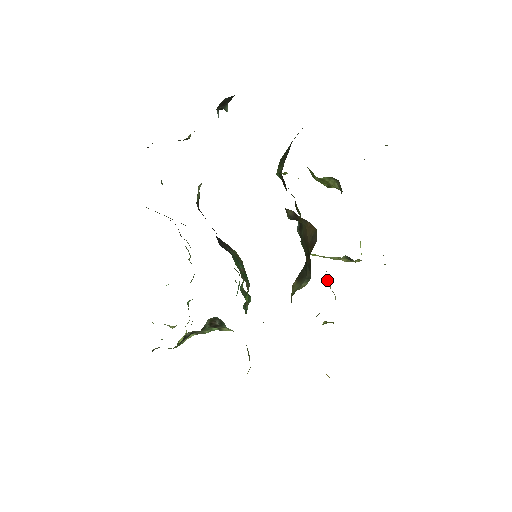
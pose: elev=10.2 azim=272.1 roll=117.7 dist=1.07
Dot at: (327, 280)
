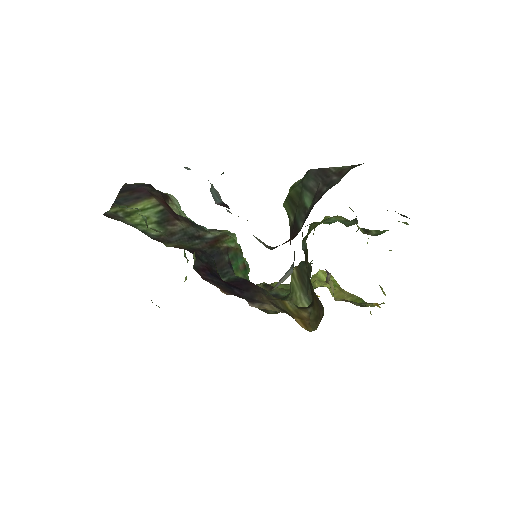
Dot at: (328, 279)
